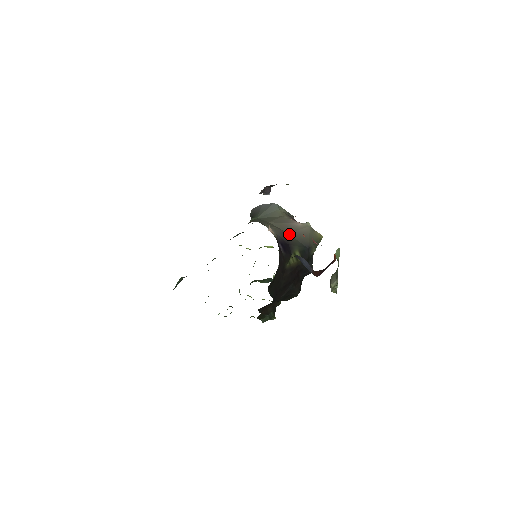
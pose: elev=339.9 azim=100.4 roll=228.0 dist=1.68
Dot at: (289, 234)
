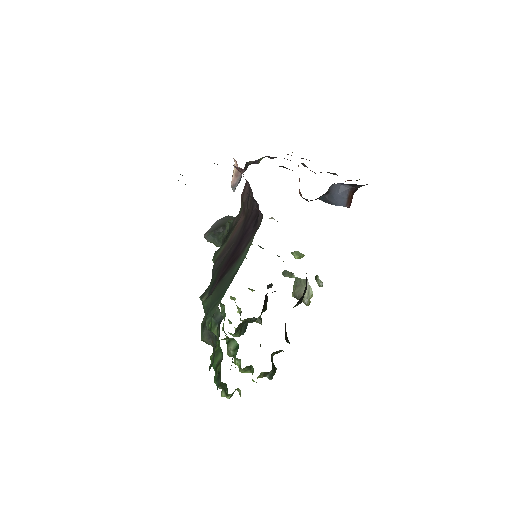
Dot at: occluded
